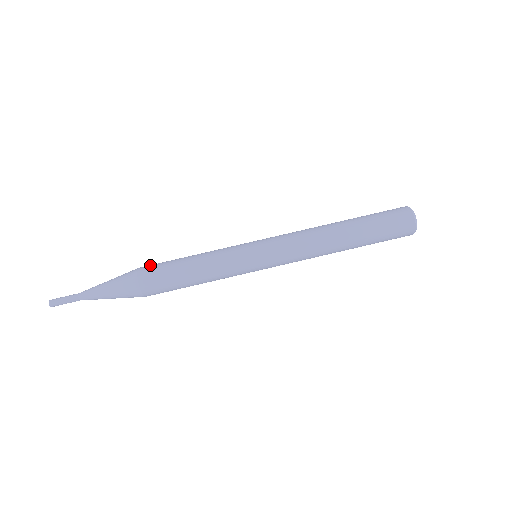
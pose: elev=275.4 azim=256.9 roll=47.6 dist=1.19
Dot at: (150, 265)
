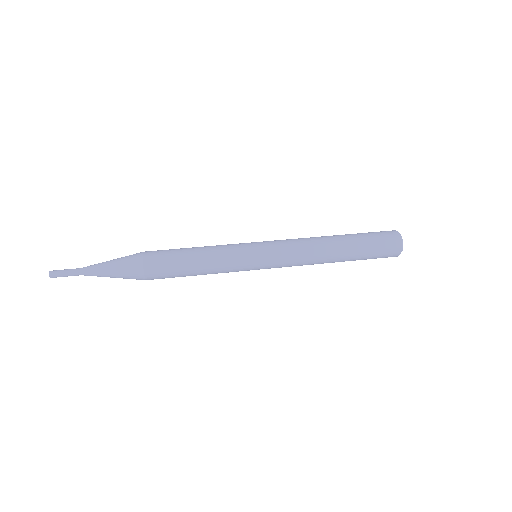
Dot at: occluded
